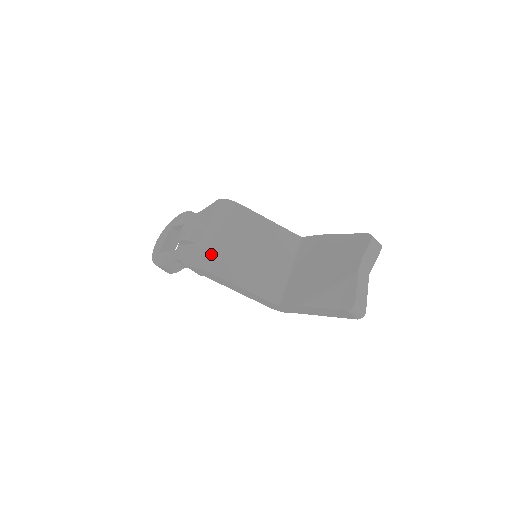
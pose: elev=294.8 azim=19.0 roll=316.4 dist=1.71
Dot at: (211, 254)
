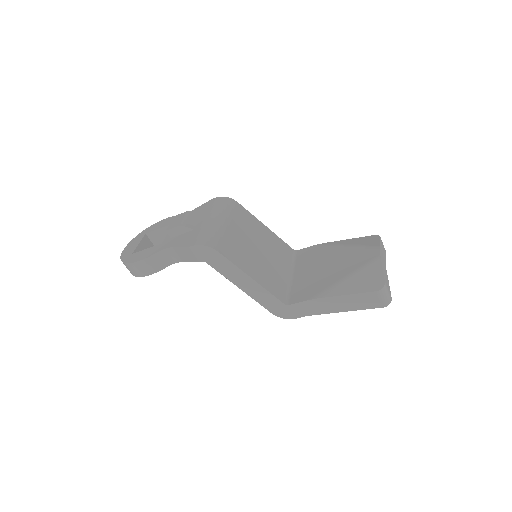
Dot at: (217, 236)
